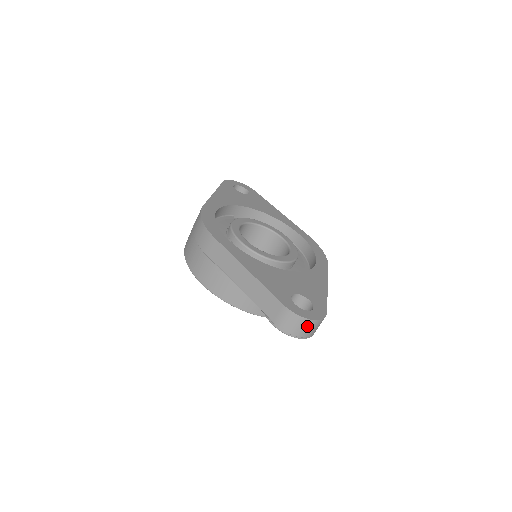
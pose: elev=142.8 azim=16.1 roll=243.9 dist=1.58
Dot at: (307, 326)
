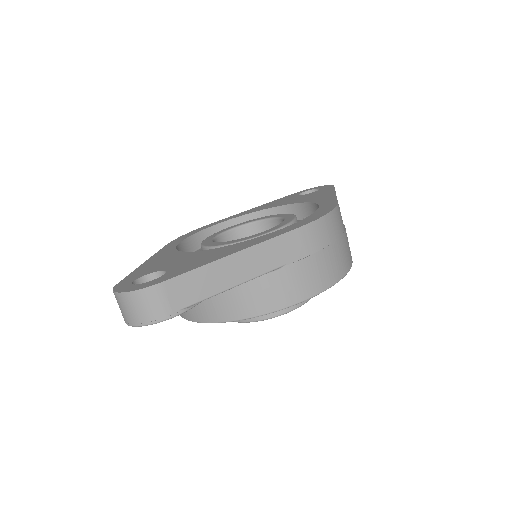
Dot at: (125, 304)
